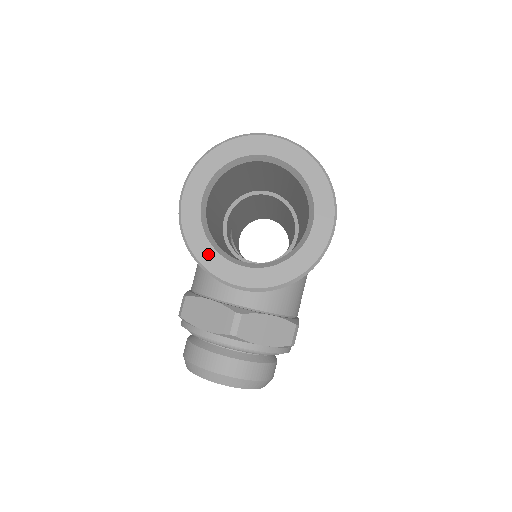
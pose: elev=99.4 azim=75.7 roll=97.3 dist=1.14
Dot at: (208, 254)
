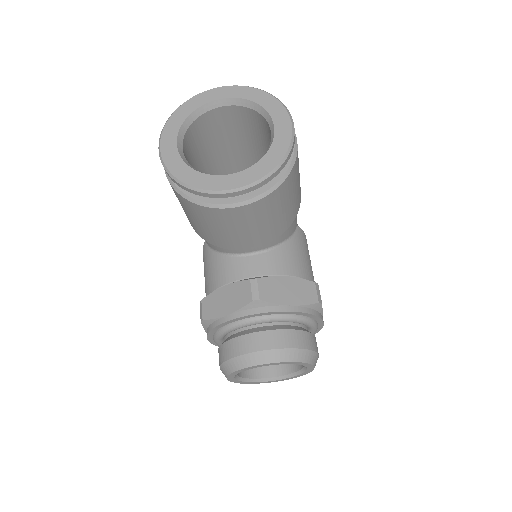
Dot at: (196, 178)
